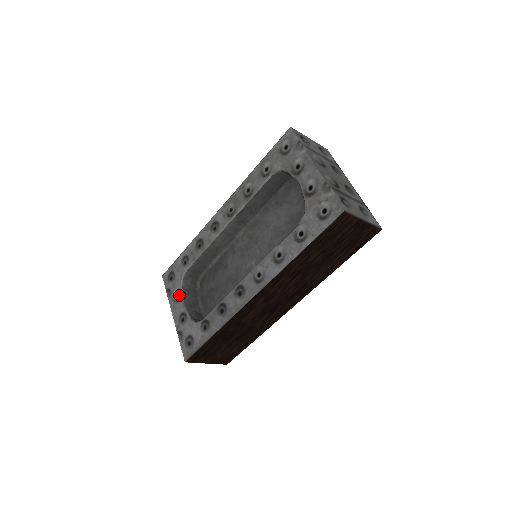
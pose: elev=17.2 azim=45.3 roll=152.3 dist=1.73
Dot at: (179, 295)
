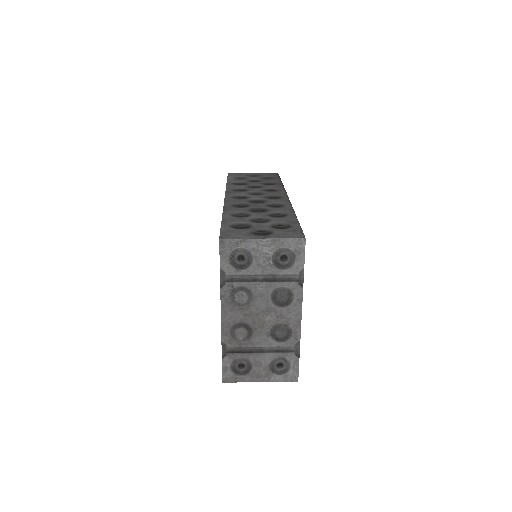
Dot at: occluded
